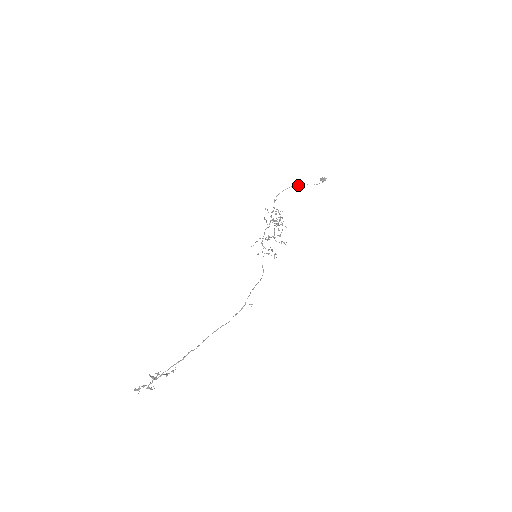
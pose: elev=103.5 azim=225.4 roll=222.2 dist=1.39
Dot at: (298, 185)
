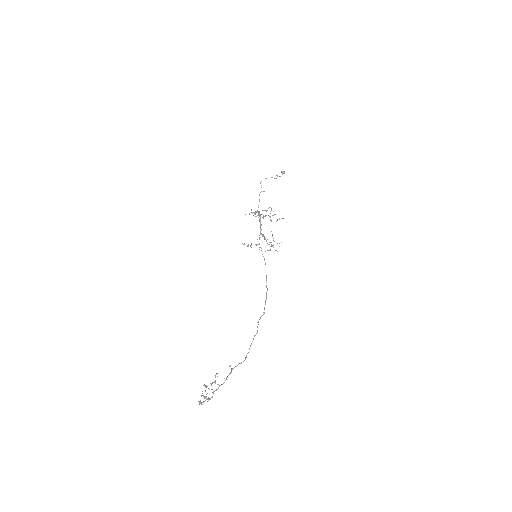
Dot at: occluded
